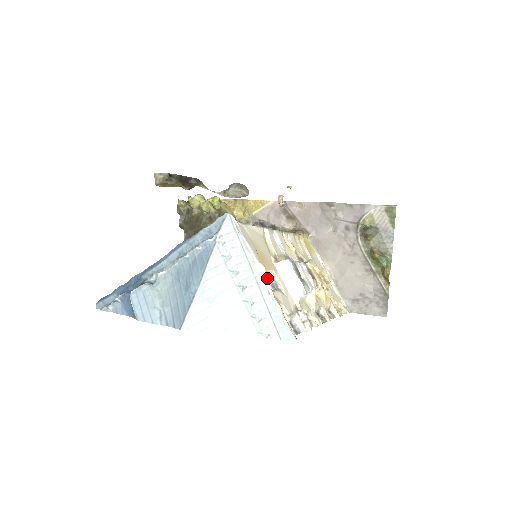
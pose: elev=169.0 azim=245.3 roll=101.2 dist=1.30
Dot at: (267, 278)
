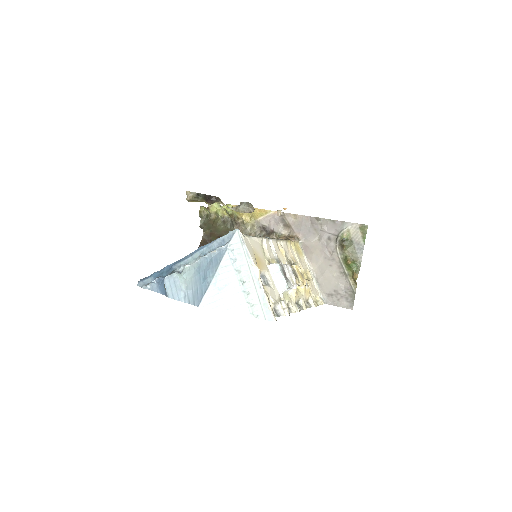
Dot at: (261, 276)
